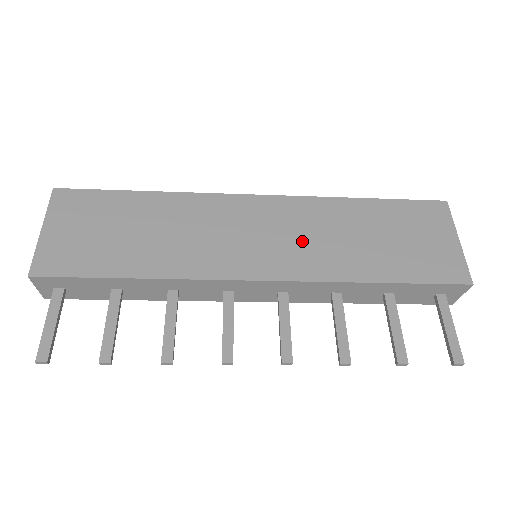
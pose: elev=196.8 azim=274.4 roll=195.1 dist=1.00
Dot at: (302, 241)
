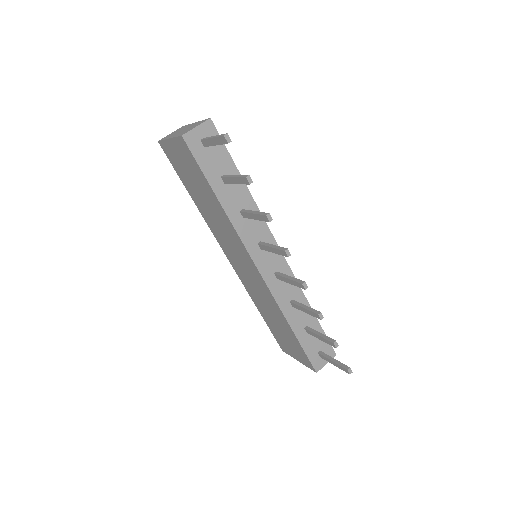
Dot at: occluded
